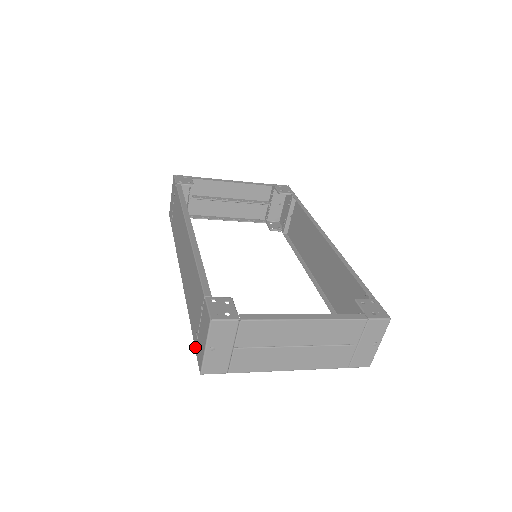
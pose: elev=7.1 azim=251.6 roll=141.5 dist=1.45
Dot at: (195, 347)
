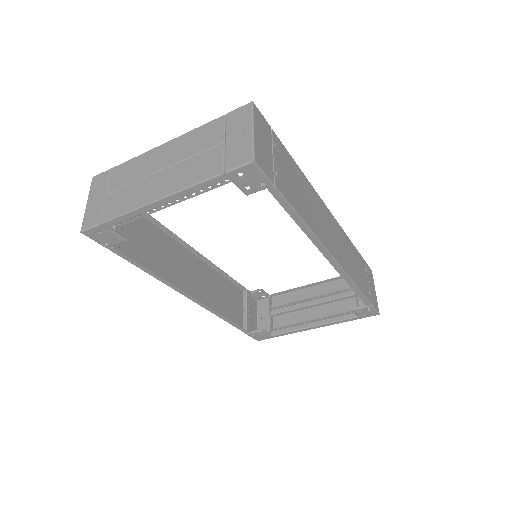
Dot at: occluded
